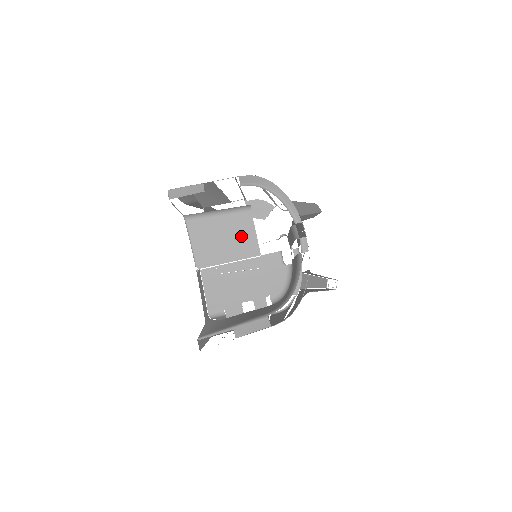
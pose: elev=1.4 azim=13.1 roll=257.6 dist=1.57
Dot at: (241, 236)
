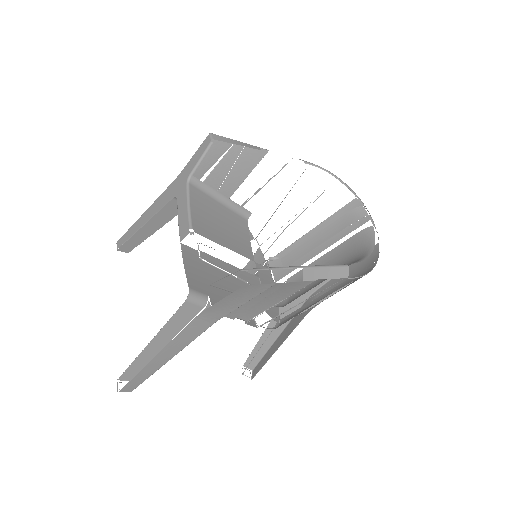
Dot at: (238, 234)
